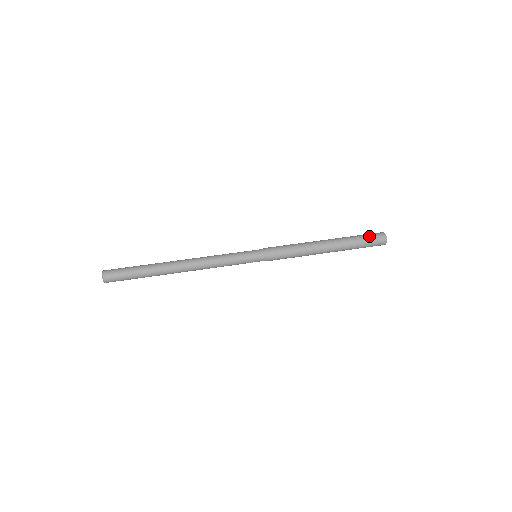
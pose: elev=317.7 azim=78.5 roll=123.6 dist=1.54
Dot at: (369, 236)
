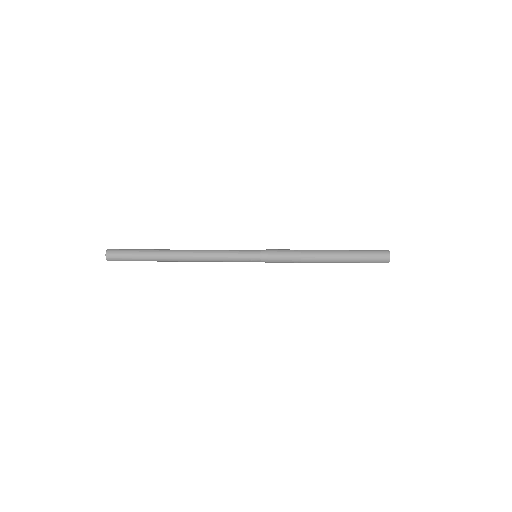
Dot at: (372, 250)
